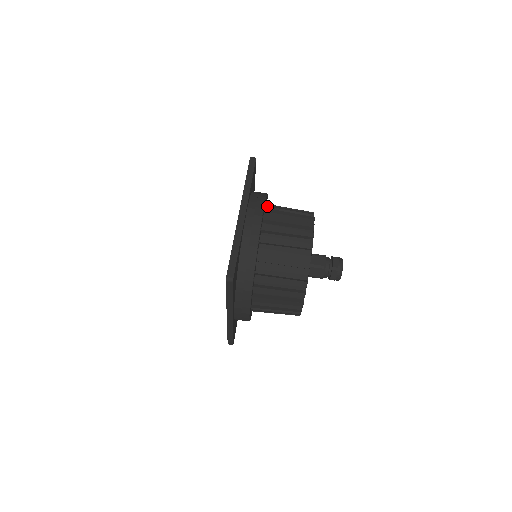
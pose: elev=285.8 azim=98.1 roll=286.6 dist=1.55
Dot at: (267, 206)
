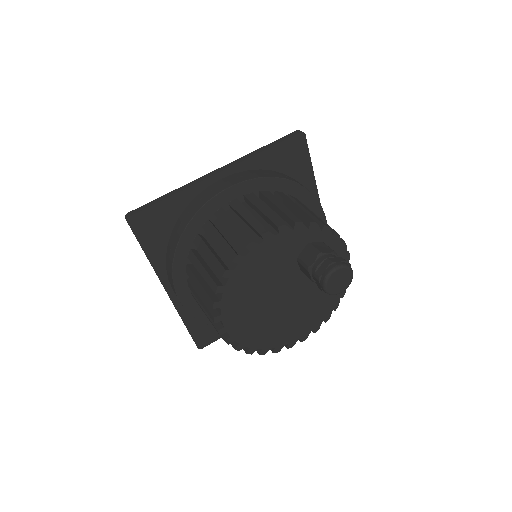
Dot at: occluded
